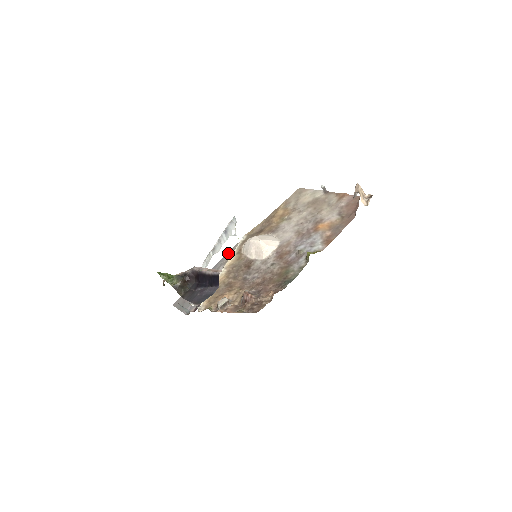
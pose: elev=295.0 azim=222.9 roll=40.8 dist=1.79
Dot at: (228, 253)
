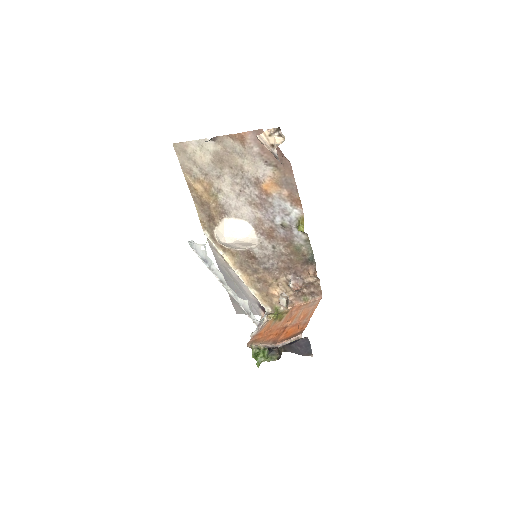
Dot at: (214, 254)
